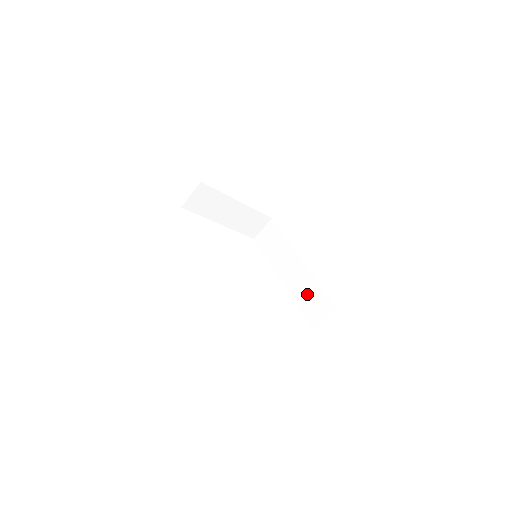
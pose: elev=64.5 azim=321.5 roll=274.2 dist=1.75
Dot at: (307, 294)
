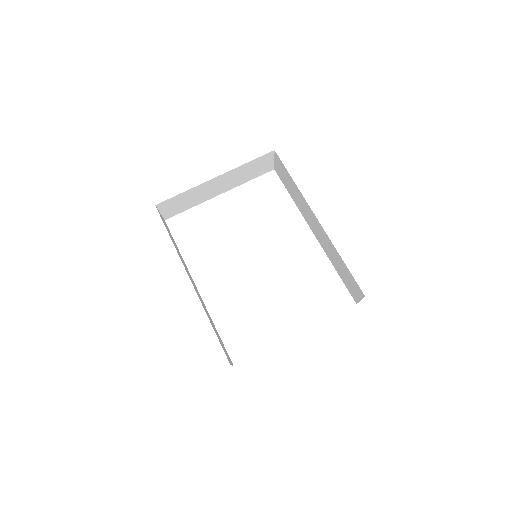
Dot at: (338, 264)
